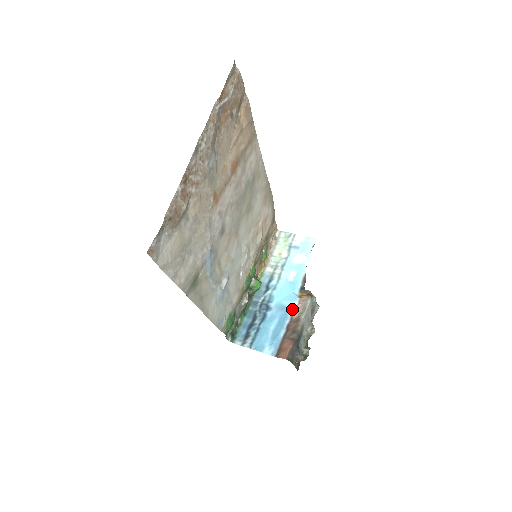
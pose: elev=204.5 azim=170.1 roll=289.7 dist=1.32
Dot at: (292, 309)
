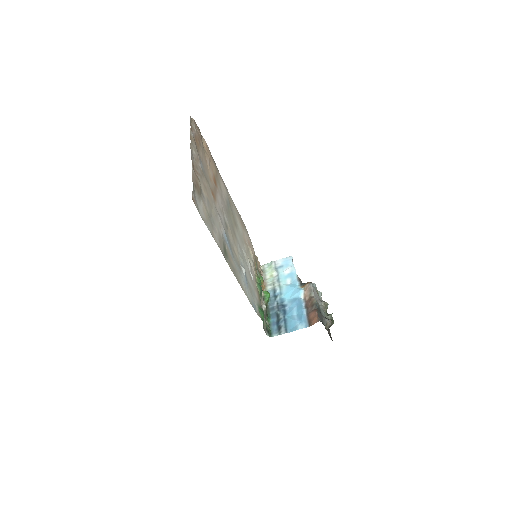
Dot at: (302, 296)
